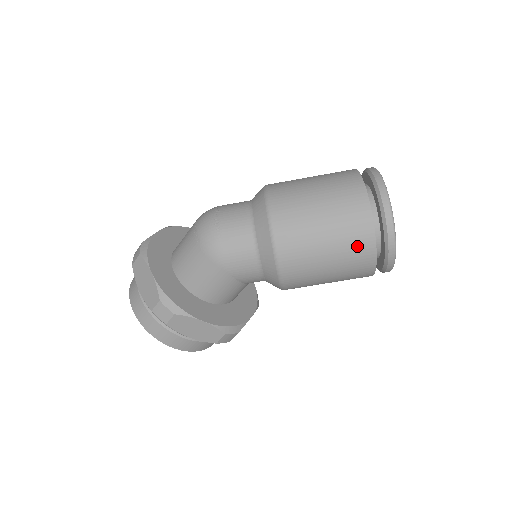
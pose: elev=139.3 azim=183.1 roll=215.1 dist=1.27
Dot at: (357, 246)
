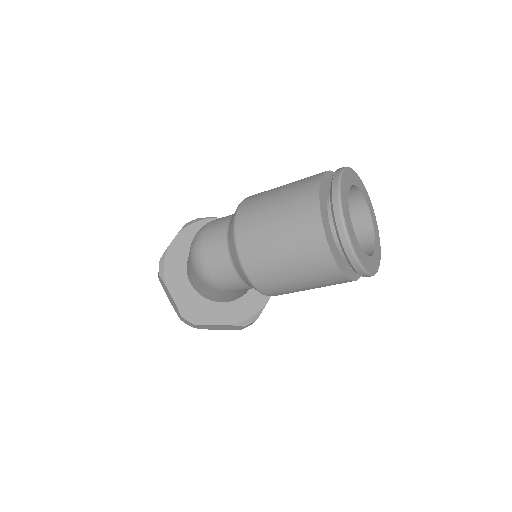
Dot at: (324, 275)
